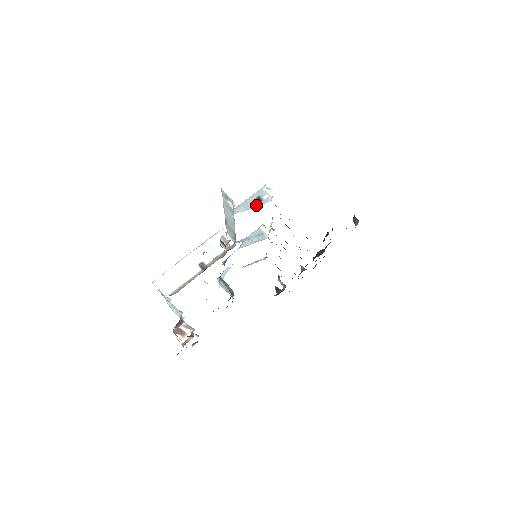
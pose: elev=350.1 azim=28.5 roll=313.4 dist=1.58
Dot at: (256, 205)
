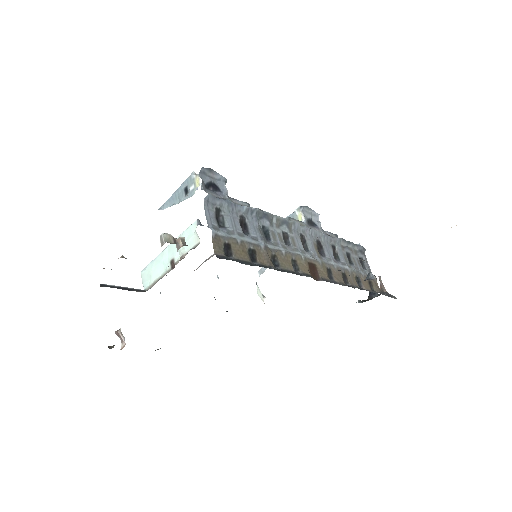
Dot at: (182, 199)
